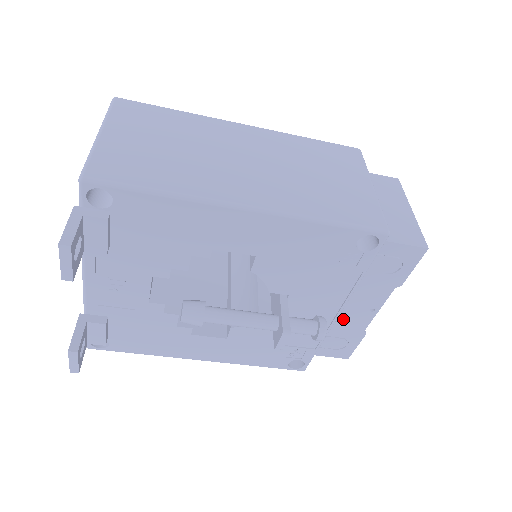
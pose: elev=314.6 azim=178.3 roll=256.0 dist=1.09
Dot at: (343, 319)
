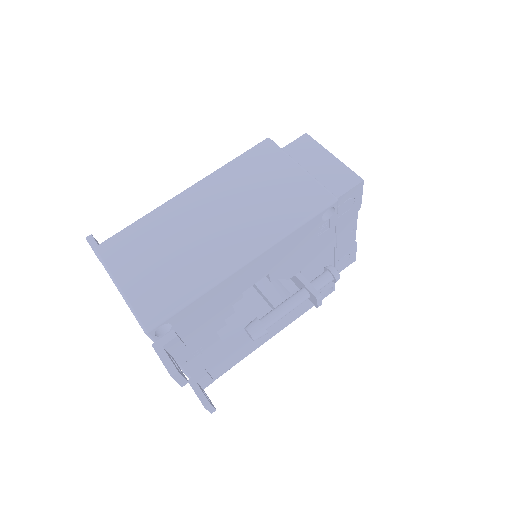
Dot at: (338, 249)
